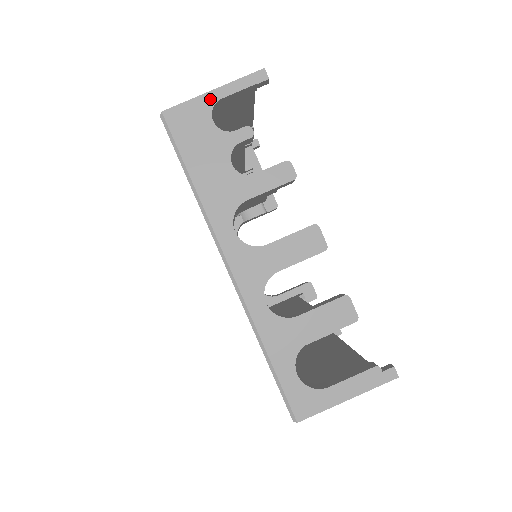
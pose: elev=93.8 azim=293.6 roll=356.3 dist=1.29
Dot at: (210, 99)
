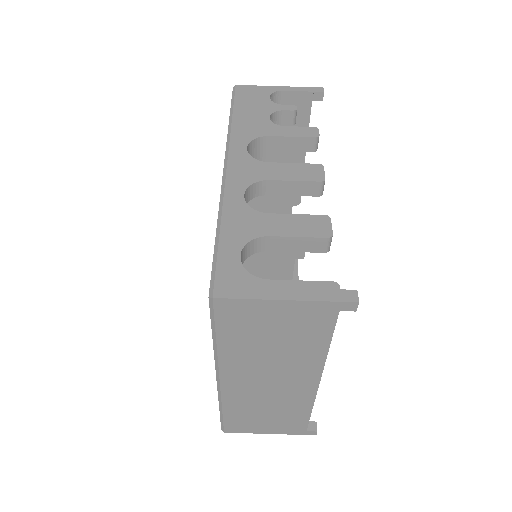
Dot at: (274, 89)
